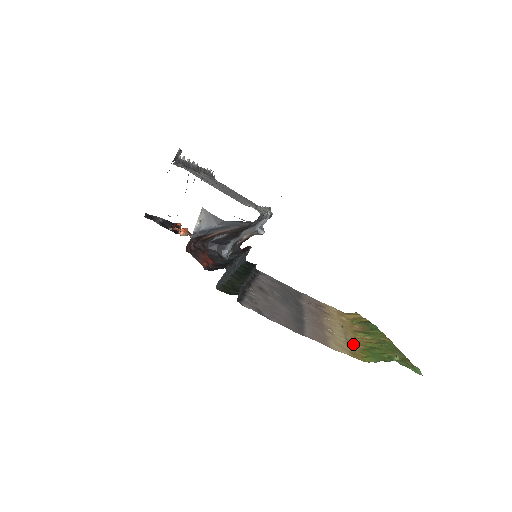
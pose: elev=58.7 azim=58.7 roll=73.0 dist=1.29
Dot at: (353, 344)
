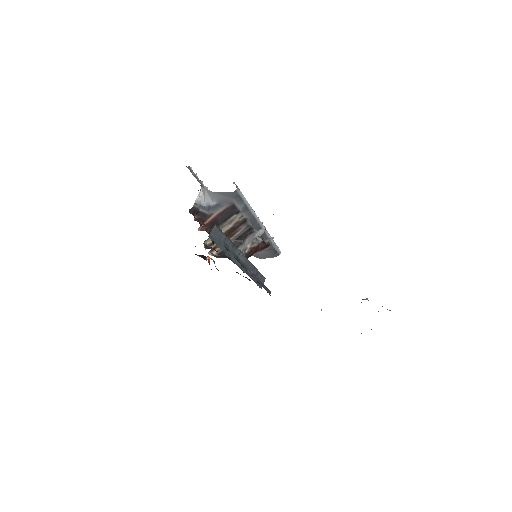
Dot at: occluded
